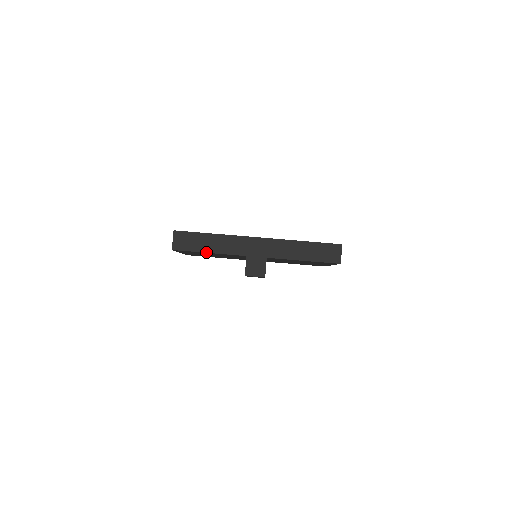
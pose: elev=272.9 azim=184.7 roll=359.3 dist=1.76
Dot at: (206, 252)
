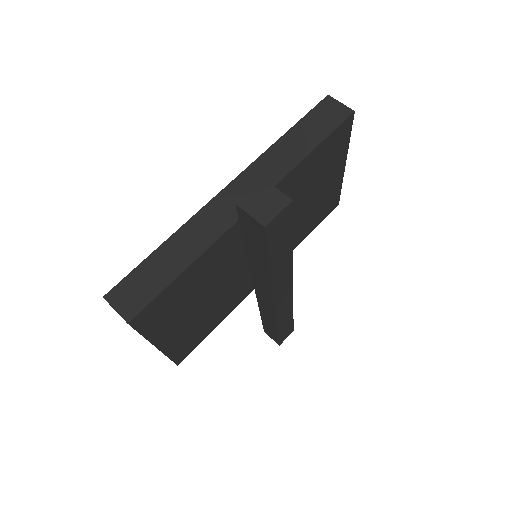
Dot at: (180, 273)
